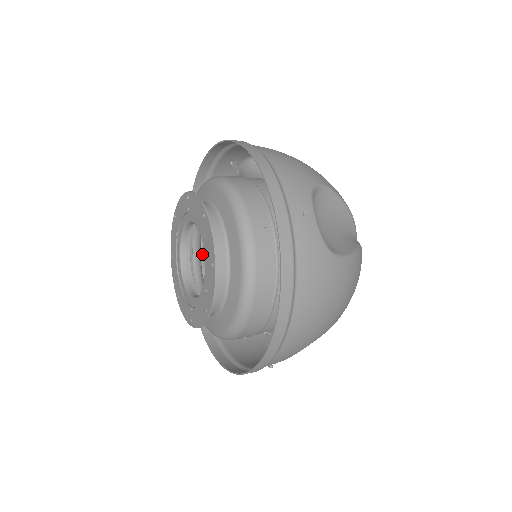
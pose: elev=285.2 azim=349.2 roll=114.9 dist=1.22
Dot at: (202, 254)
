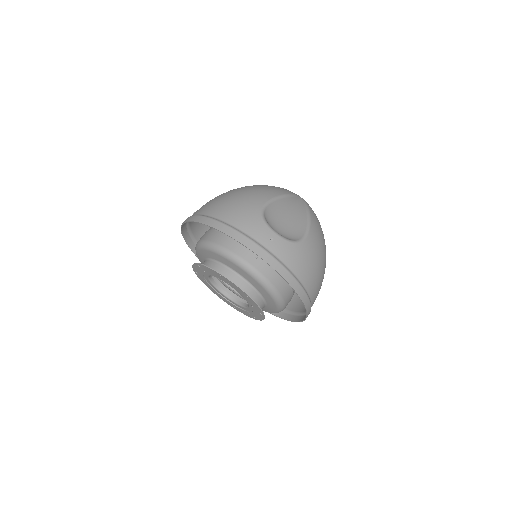
Dot at: occluded
